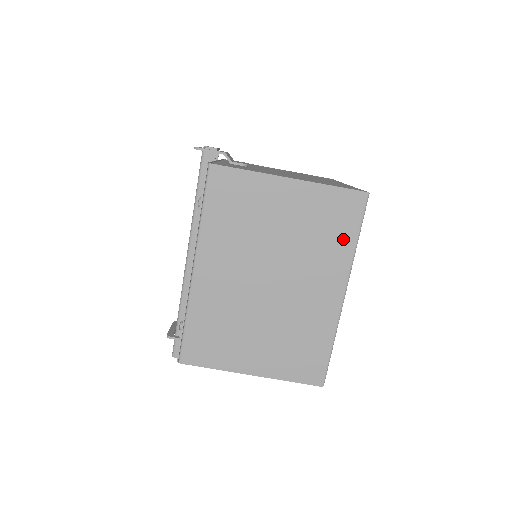
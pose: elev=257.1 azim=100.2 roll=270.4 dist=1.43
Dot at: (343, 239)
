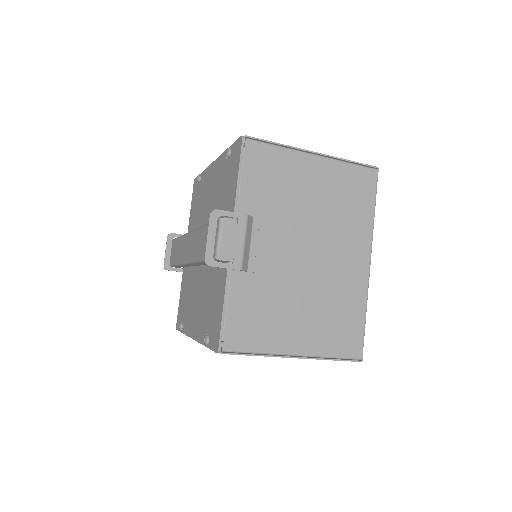
Dot at: occluded
